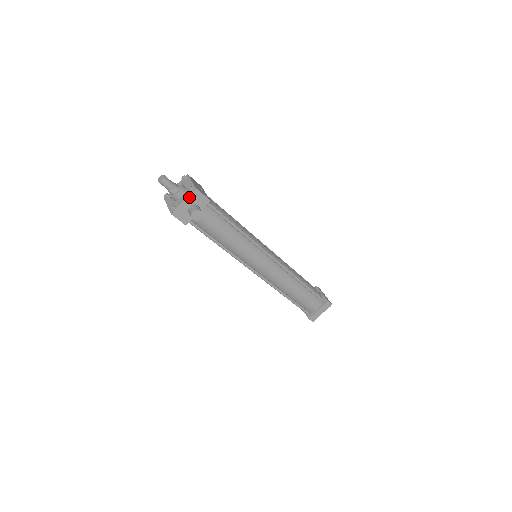
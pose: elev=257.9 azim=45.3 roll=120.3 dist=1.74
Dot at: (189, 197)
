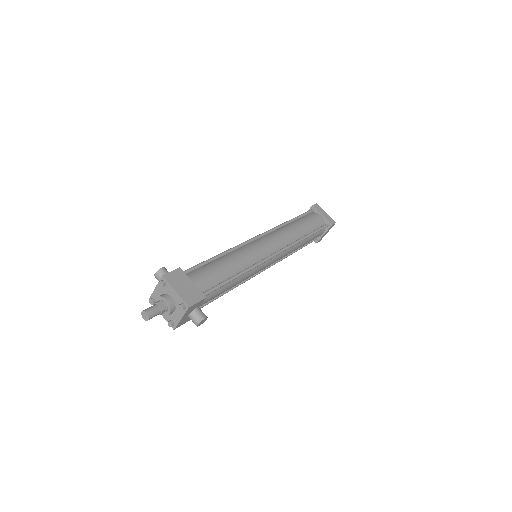
Dot at: (185, 314)
